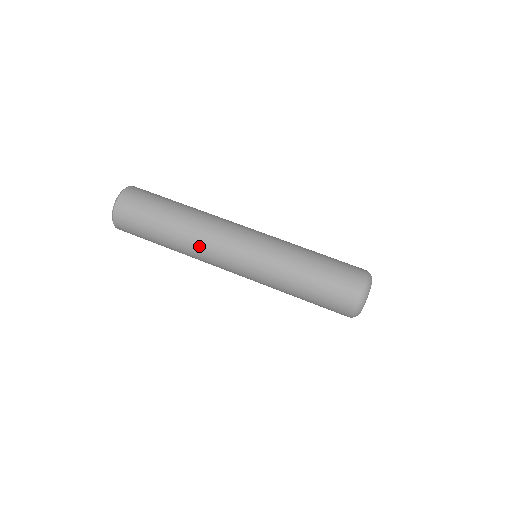
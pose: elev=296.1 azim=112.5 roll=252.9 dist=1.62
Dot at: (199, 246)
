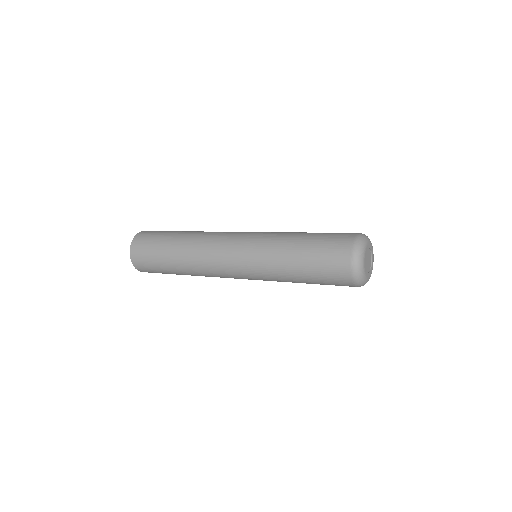
Dot at: occluded
